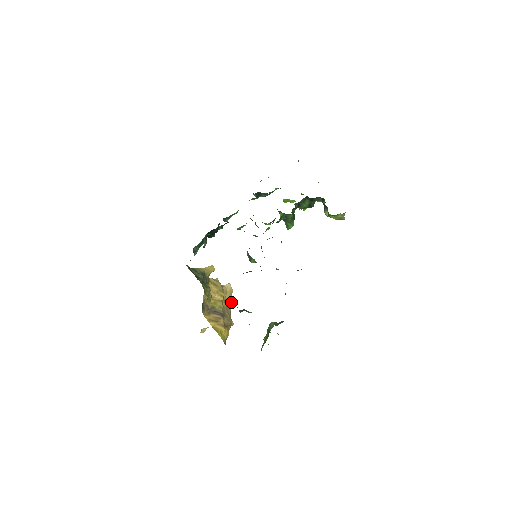
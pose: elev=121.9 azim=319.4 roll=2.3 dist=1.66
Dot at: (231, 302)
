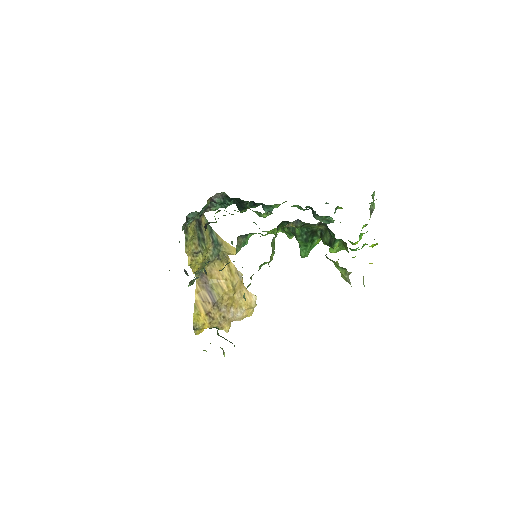
Dot at: (244, 314)
